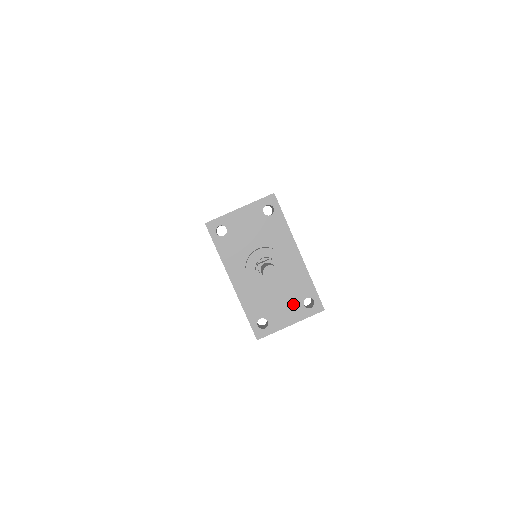
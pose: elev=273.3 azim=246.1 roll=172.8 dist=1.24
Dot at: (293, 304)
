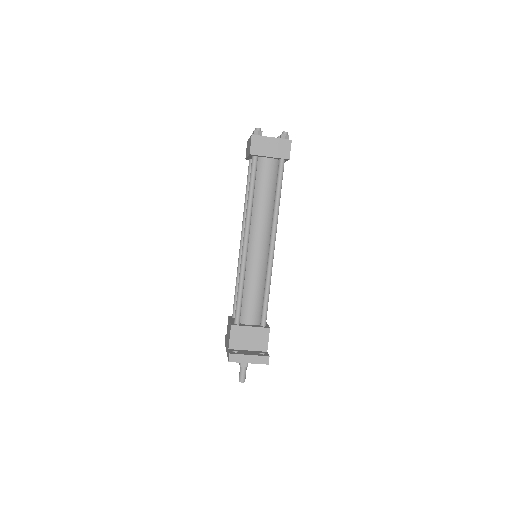
Dot at: occluded
